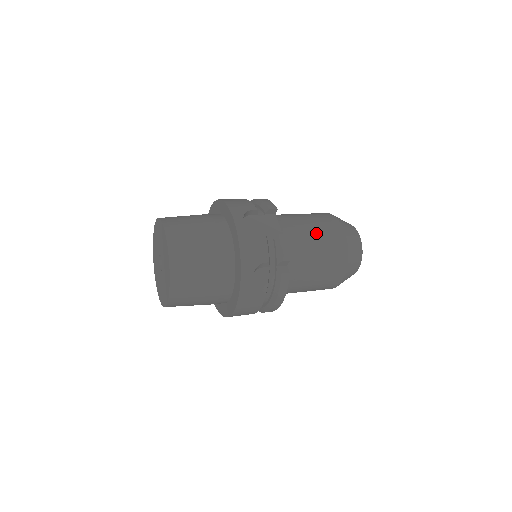
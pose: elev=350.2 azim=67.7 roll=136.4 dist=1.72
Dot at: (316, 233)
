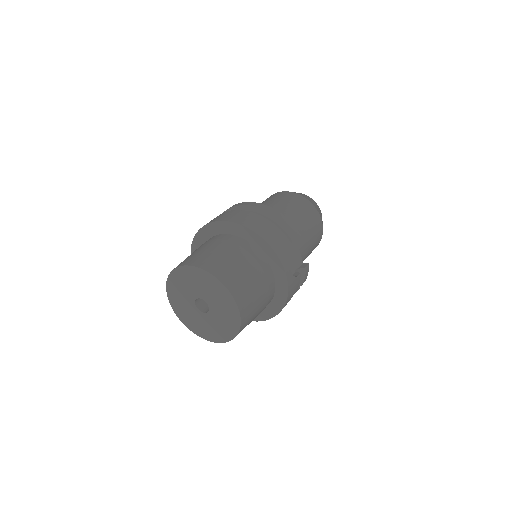
Dot at: (311, 238)
